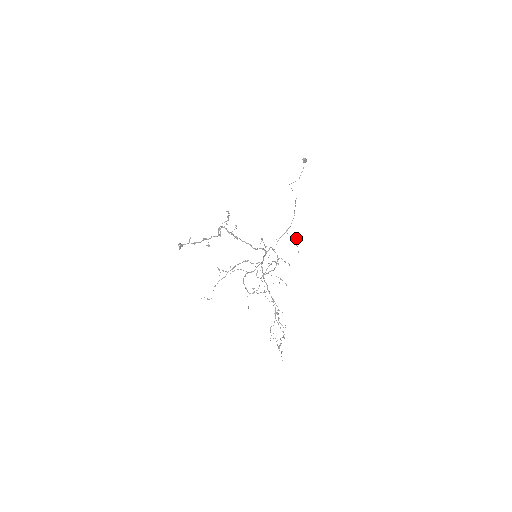
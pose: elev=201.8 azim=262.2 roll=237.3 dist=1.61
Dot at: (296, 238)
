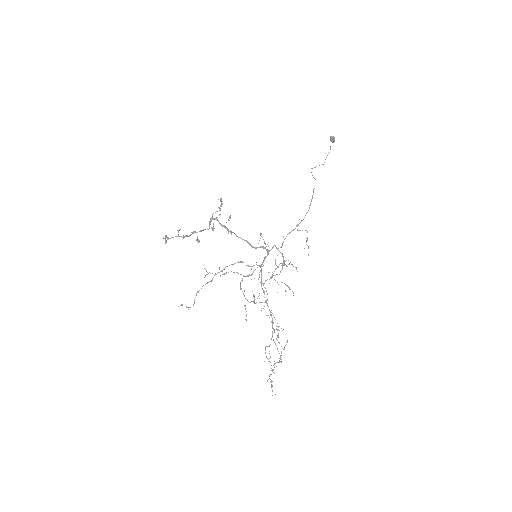
Dot at: occluded
